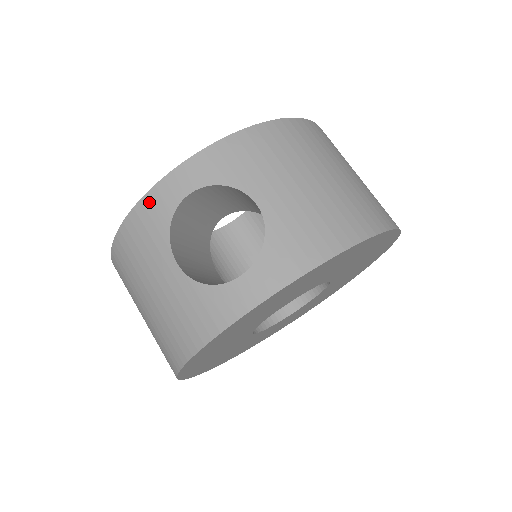
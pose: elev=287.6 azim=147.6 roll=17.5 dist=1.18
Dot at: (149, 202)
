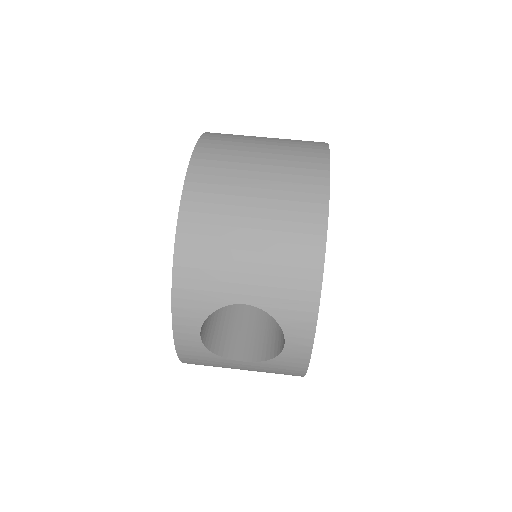
Dot at: (184, 352)
